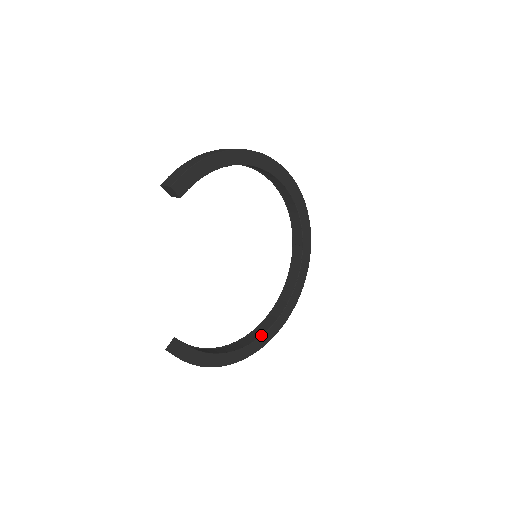
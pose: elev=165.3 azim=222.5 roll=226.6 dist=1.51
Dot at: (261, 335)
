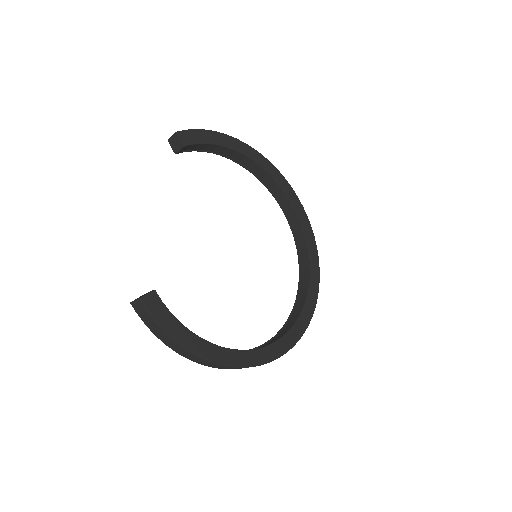
Dot at: occluded
